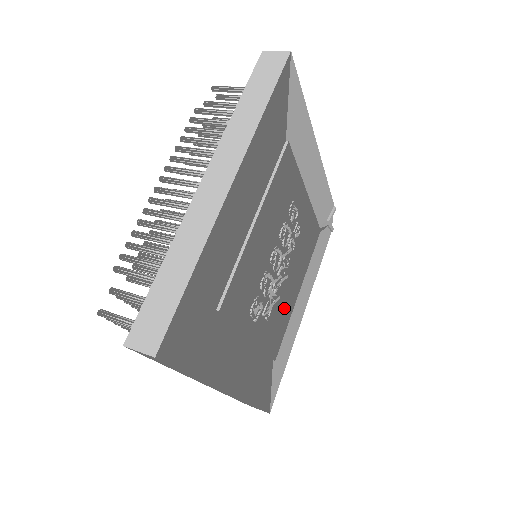
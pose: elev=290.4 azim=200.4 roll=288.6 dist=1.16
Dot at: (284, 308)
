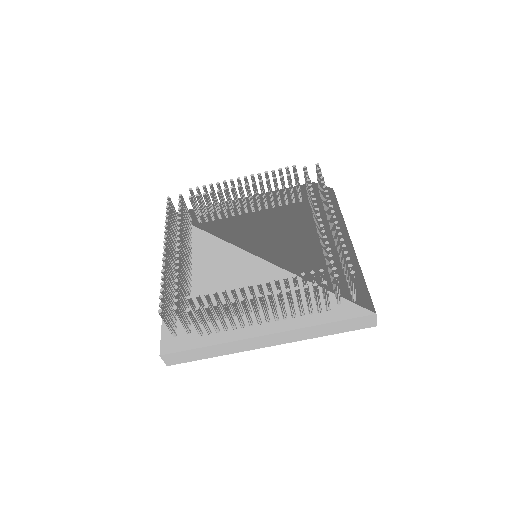
Dot at: occluded
